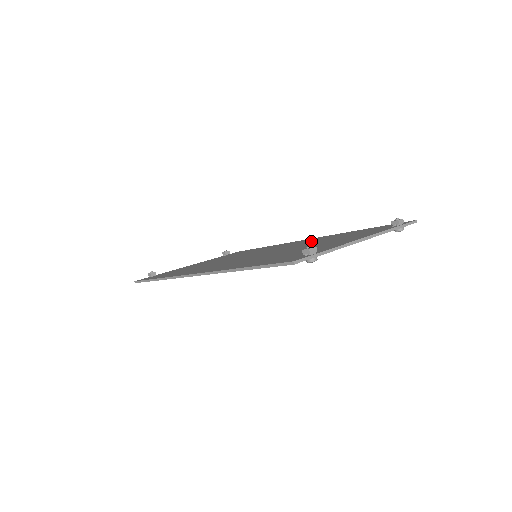
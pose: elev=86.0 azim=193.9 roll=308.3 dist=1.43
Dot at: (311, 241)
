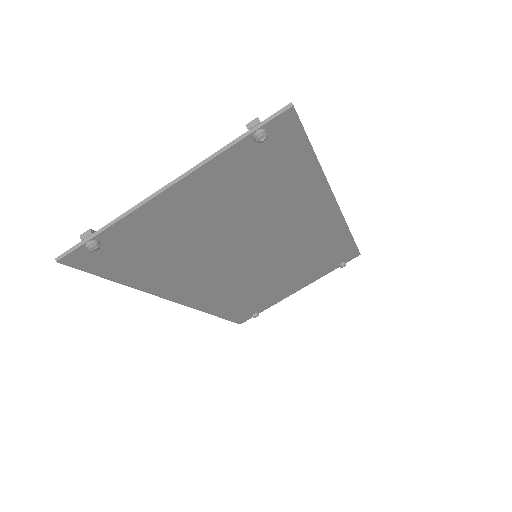
Dot at: (286, 209)
